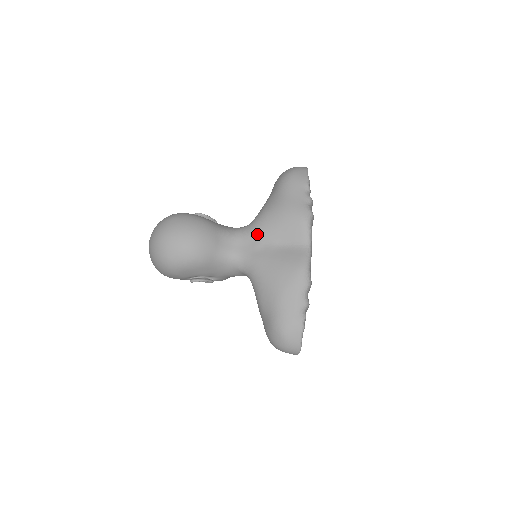
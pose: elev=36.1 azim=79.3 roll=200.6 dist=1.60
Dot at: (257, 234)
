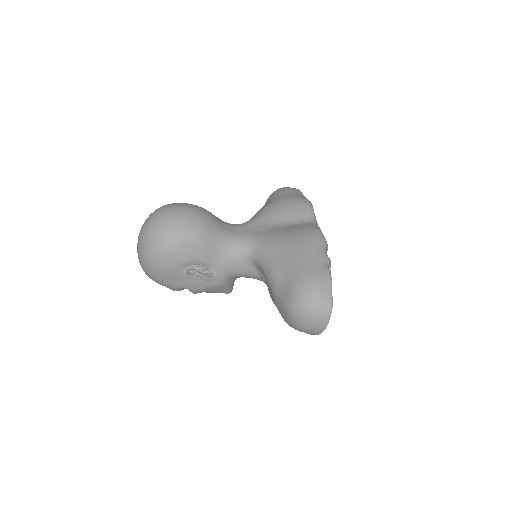
Dot at: (259, 220)
